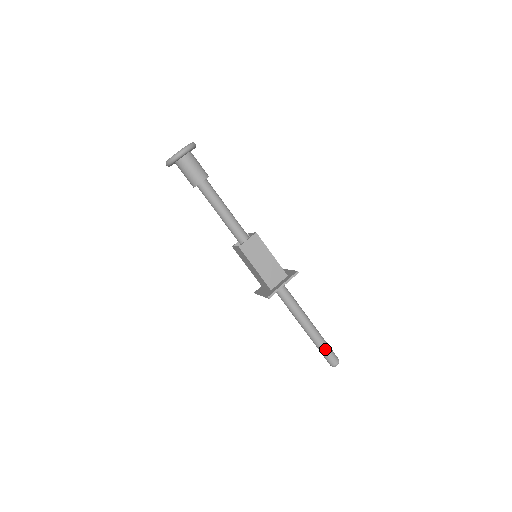
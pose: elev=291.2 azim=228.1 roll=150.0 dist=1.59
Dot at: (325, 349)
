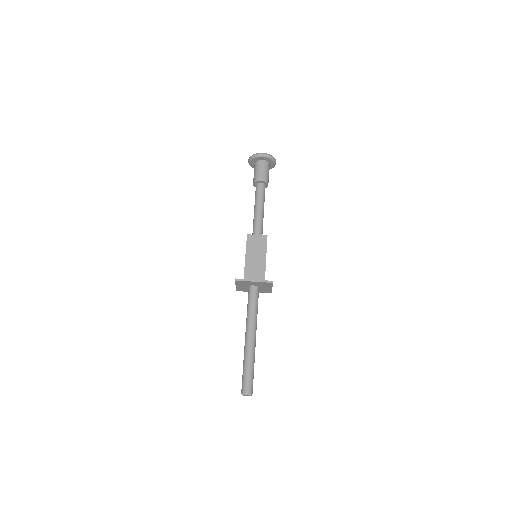
Dot at: (247, 370)
